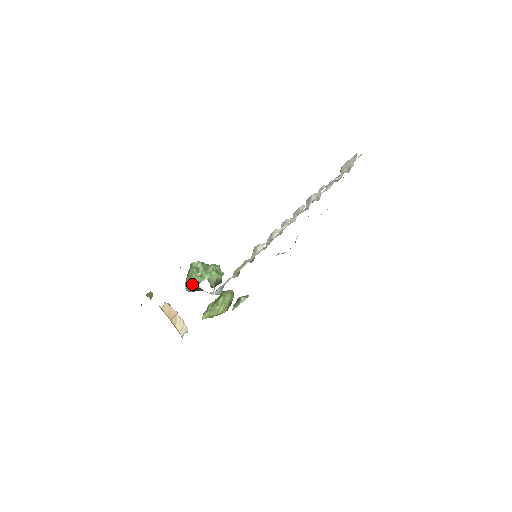
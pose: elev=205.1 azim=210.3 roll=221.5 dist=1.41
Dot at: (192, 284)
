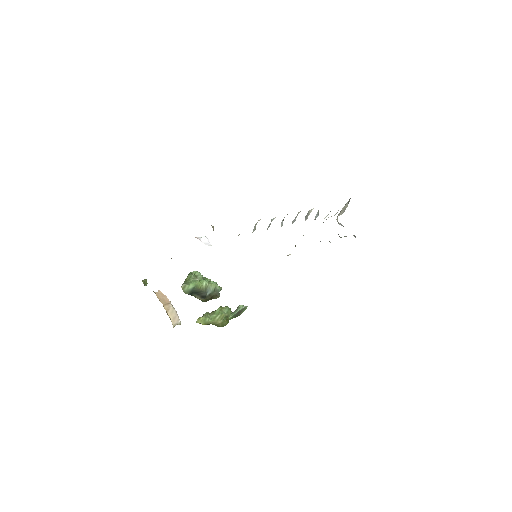
Dot at: (189, 285)
